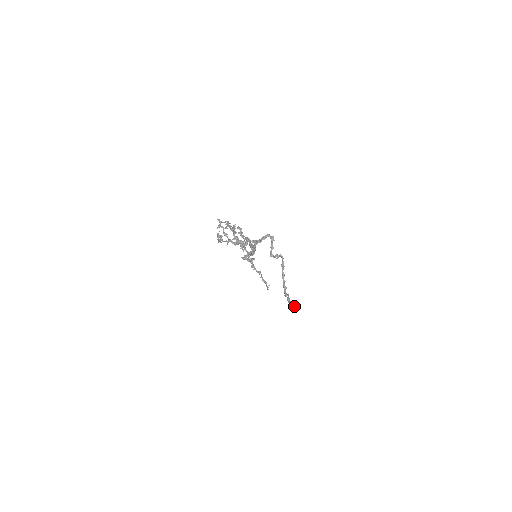
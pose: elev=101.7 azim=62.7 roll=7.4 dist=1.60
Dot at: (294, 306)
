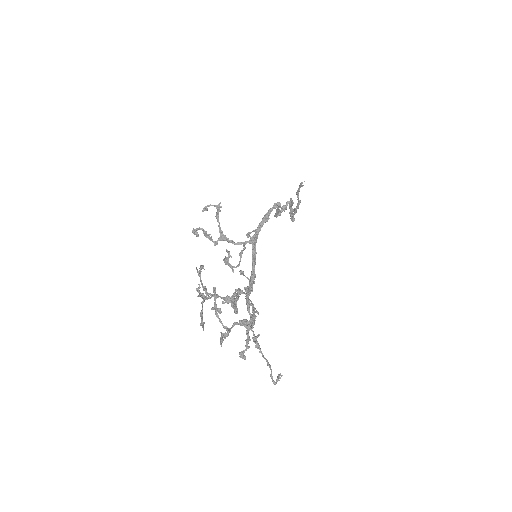
Dot at: (300, 187)
